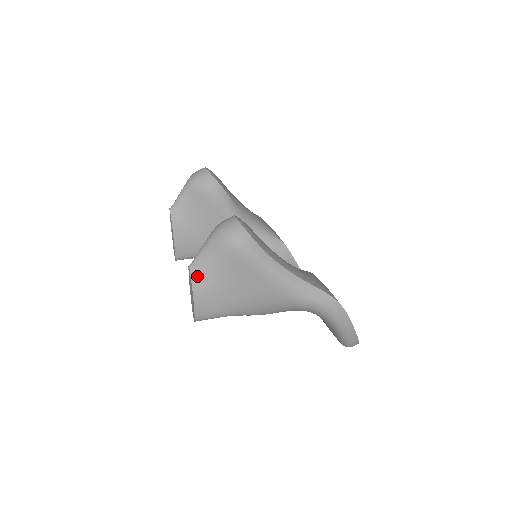
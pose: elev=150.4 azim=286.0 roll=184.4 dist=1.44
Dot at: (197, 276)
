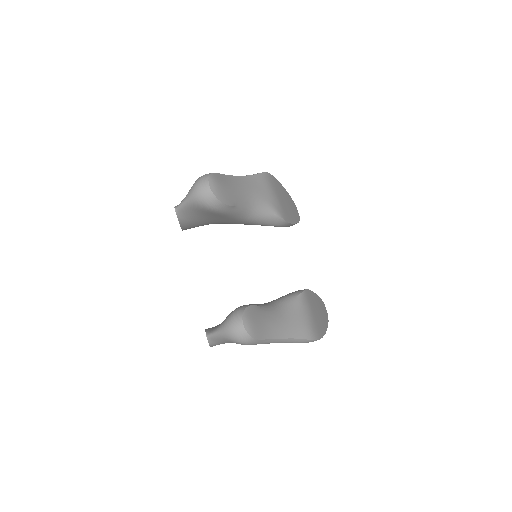
Dot at: (213, 342)
